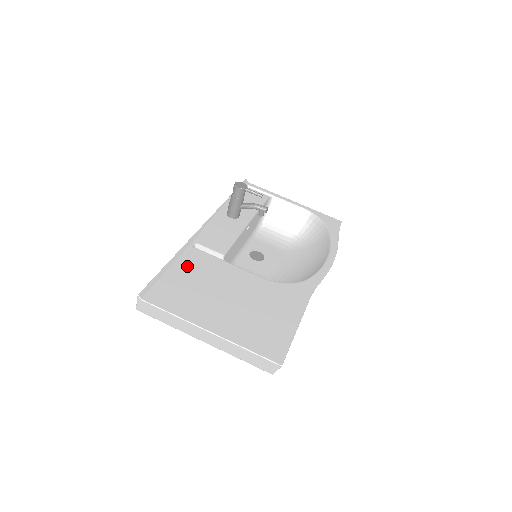
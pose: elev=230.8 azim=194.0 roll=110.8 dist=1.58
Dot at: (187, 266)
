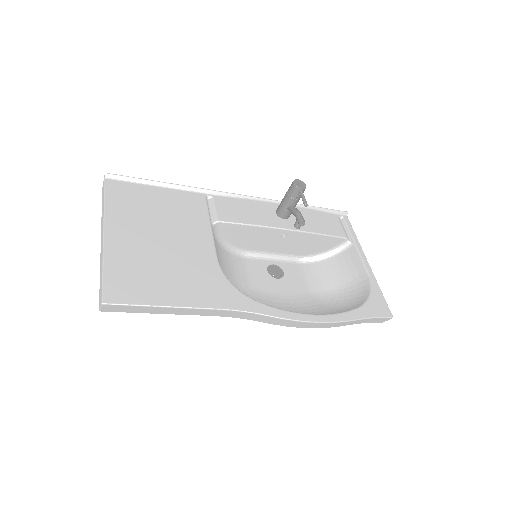
Dot at: (175, 197)
